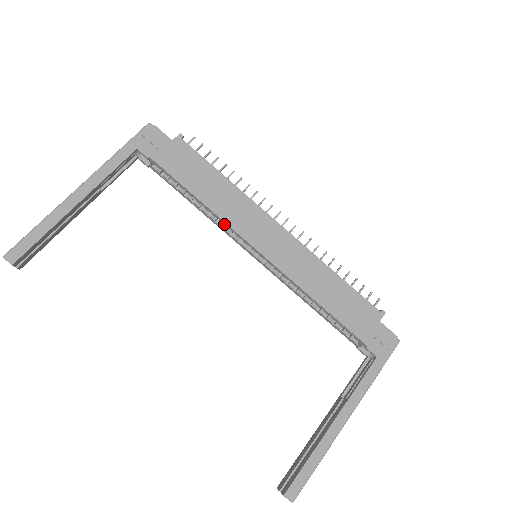
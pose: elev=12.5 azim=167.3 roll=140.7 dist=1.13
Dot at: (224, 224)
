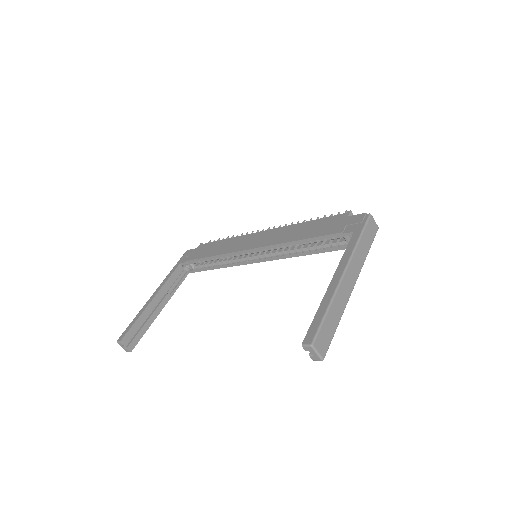
Dot at: (231, 256)
